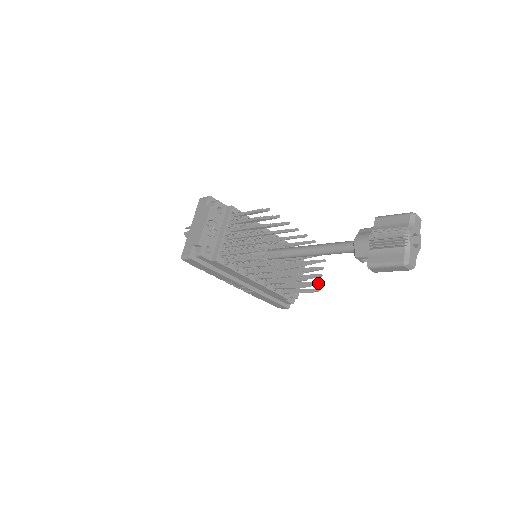
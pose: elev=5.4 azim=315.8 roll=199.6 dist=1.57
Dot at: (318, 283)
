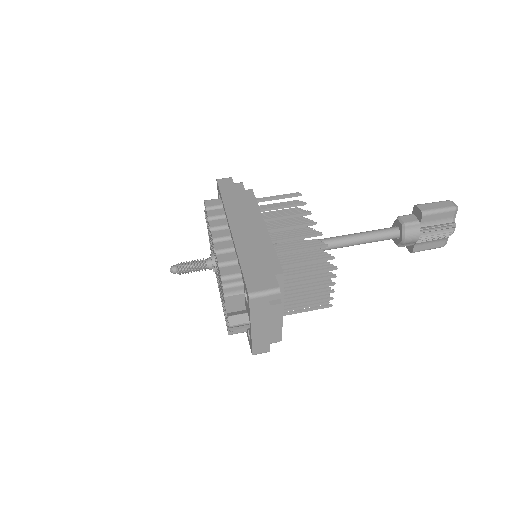
Dot at: occluded
